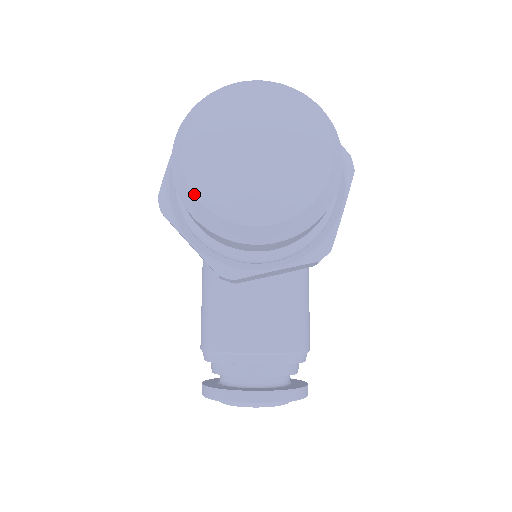
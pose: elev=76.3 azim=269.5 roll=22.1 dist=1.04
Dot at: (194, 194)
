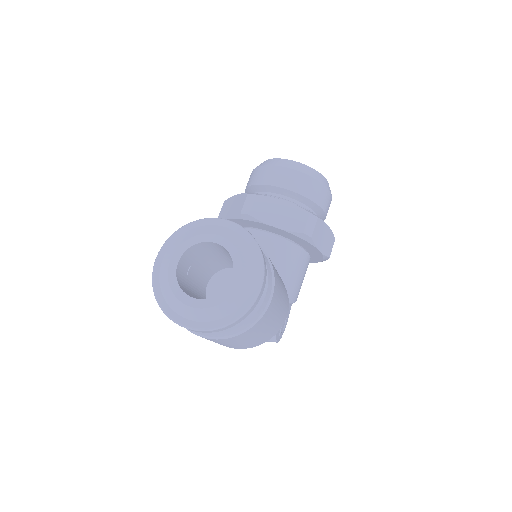
Dot at: (264, 161)
